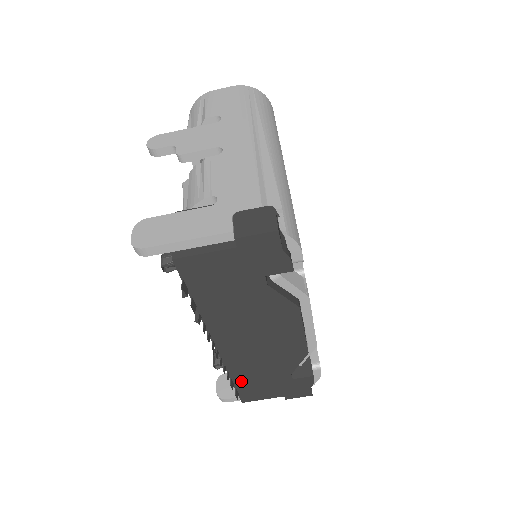
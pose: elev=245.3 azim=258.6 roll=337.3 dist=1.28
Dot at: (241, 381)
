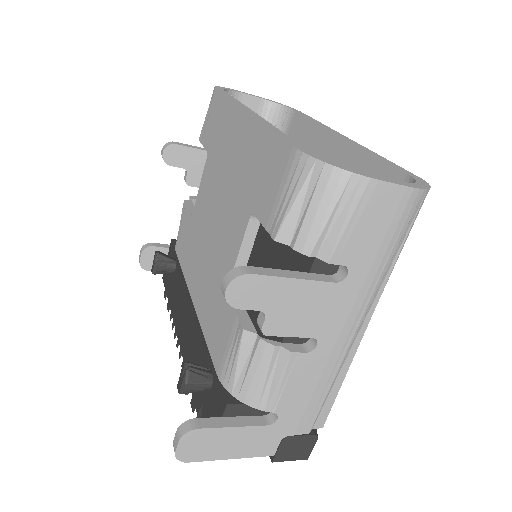
Dot at: occluded
